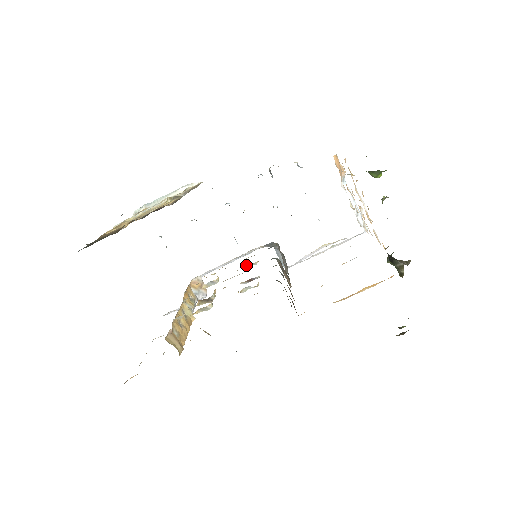
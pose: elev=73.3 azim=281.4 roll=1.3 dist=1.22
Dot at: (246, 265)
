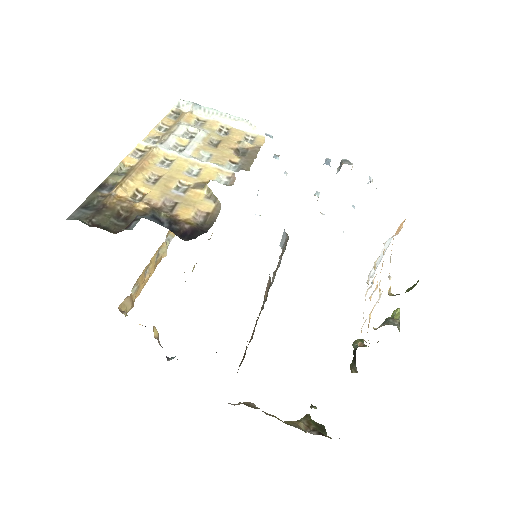
Dot at: occluded
